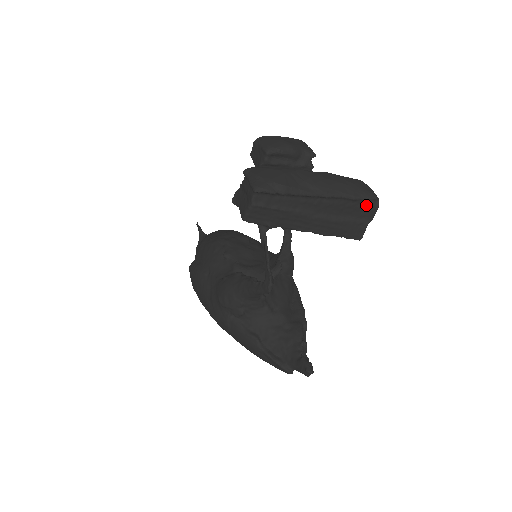
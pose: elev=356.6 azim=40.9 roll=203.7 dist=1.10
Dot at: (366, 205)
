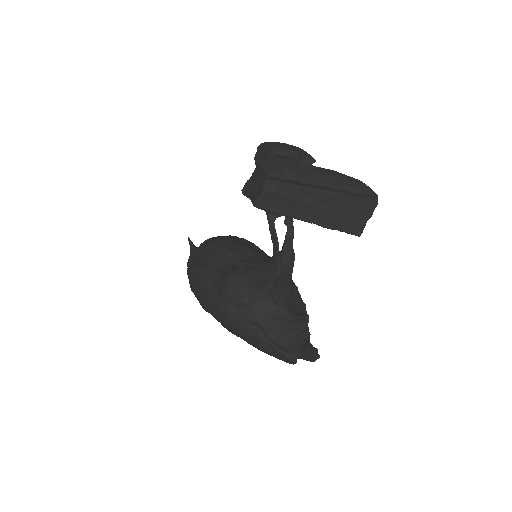
Dot at: (366, 201)
